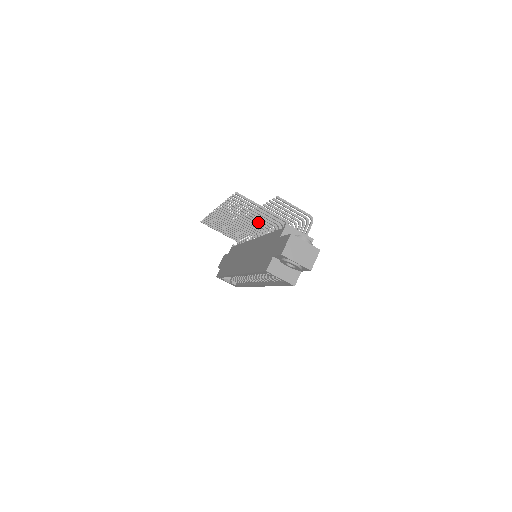
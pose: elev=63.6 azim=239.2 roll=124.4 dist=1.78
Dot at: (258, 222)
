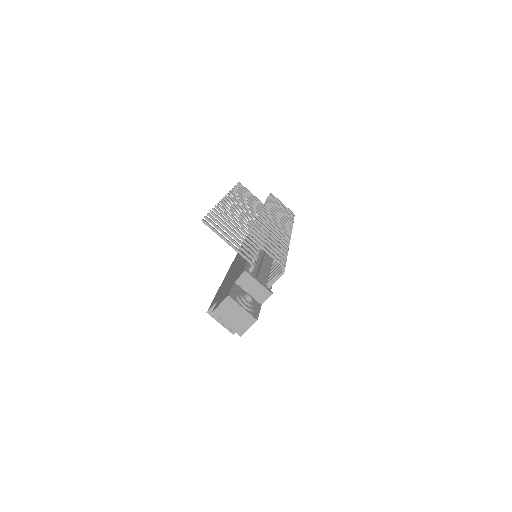
Dot at: occluded
